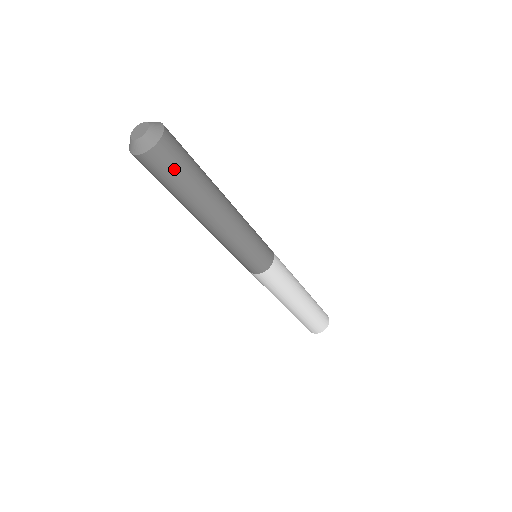
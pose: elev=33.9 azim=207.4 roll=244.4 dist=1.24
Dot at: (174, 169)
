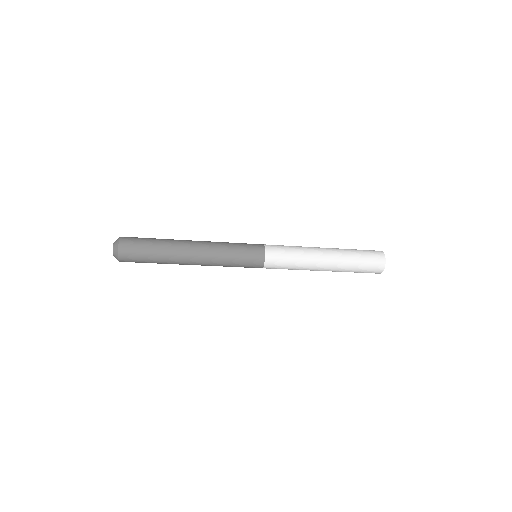
Dot at: (139, 256)
